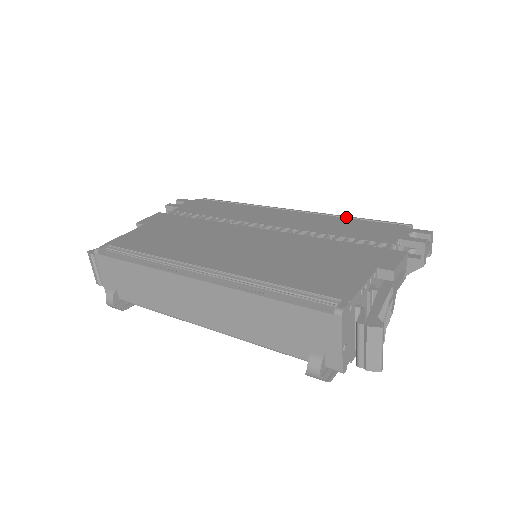
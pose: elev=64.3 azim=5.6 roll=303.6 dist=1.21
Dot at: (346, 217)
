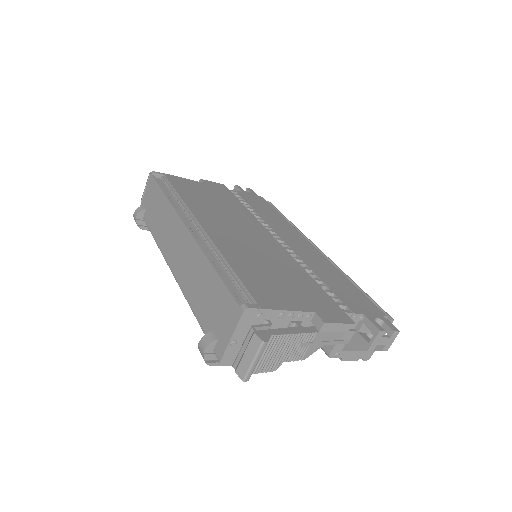
Dot at: (350, 279)
